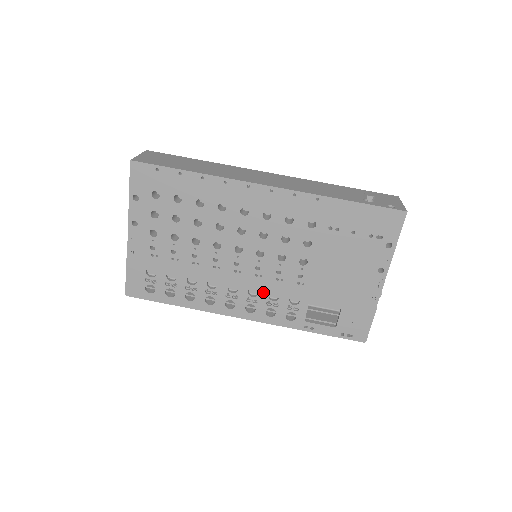
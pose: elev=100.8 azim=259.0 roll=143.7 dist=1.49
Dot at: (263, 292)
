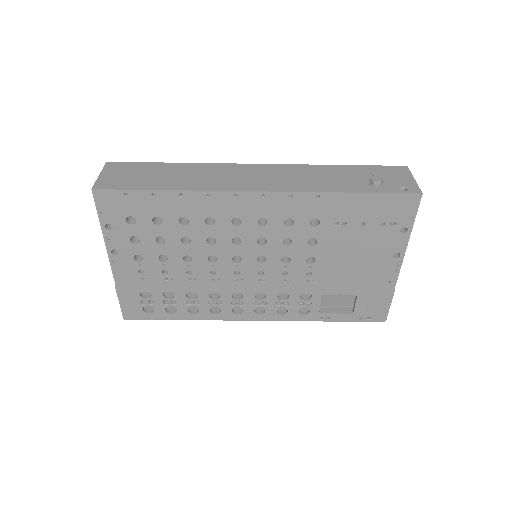
Dot at: (271, 294)
